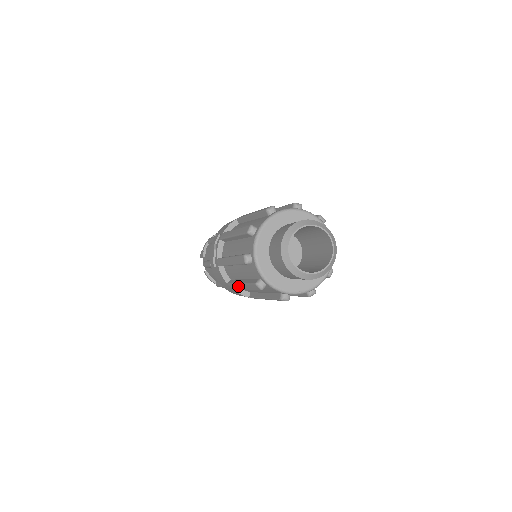
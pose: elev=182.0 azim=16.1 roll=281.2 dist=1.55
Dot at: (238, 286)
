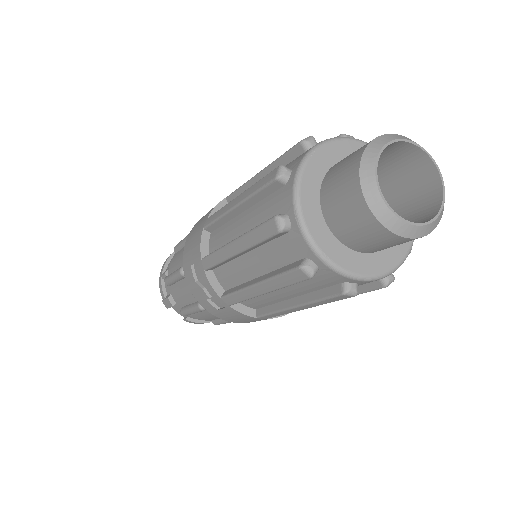
Dot at: (286, 312)
